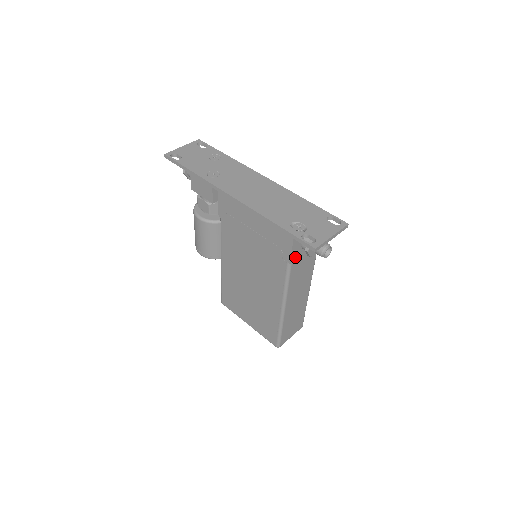
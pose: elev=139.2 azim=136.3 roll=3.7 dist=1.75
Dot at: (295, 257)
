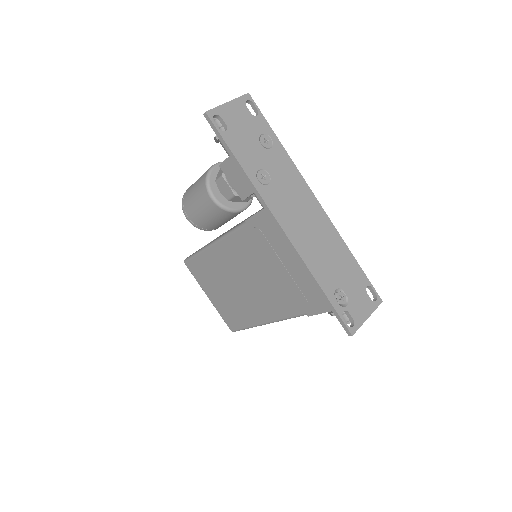
Dot at: occluded
